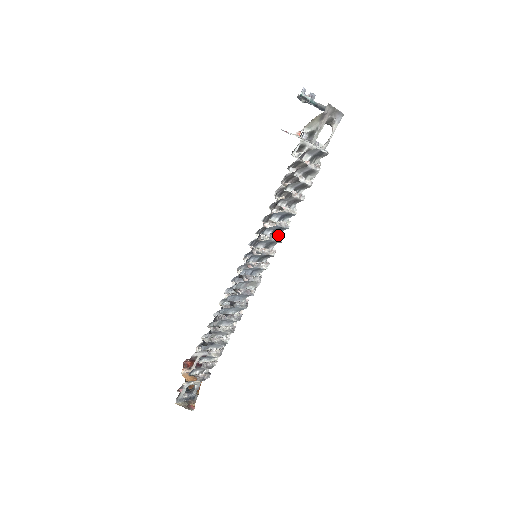
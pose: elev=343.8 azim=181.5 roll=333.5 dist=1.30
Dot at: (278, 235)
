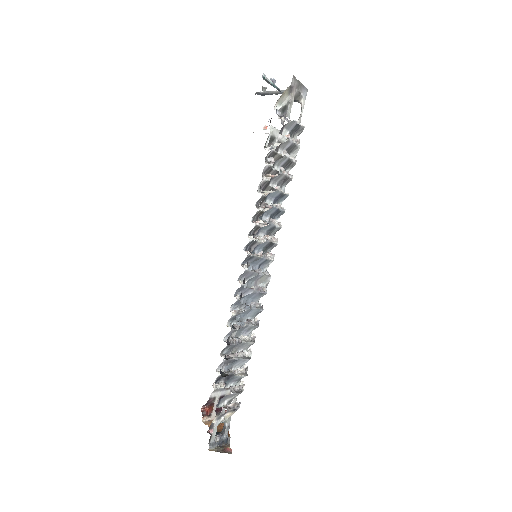
Dot at: occluded
